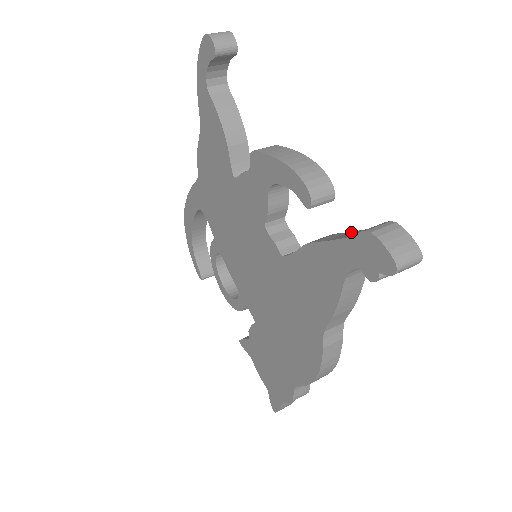
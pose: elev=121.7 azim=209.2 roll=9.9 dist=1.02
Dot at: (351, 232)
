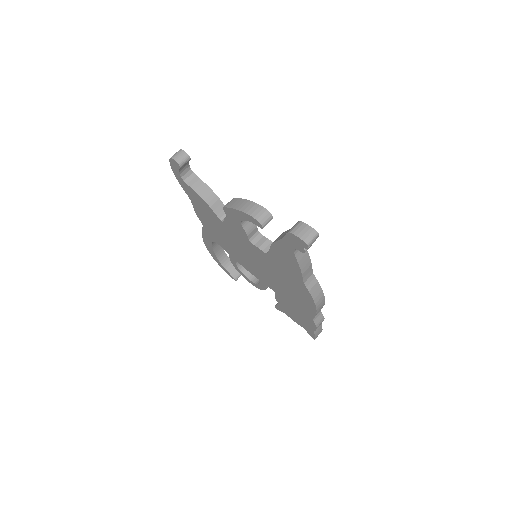
Dot at: occluded
